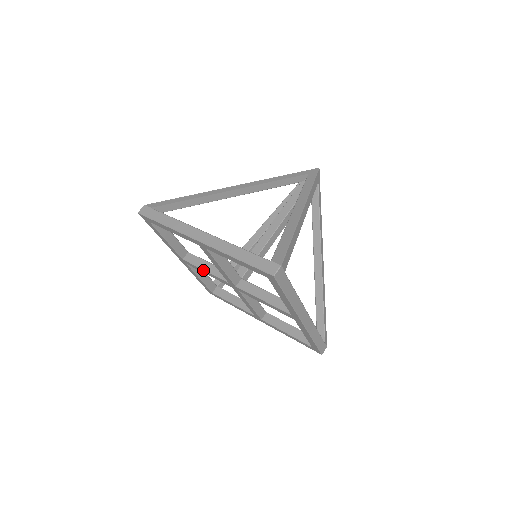
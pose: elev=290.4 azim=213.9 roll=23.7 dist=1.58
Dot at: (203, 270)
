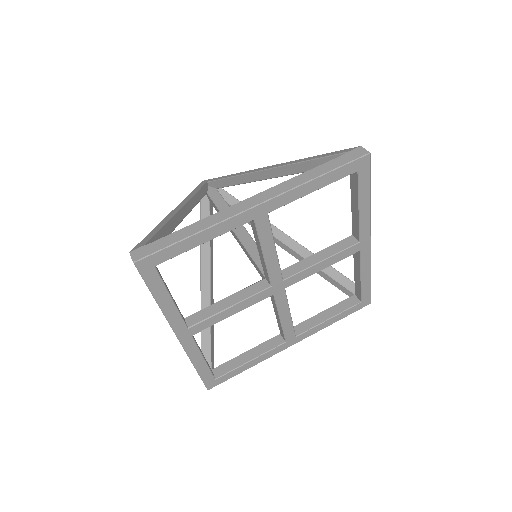
Dot at: (227, 310)
